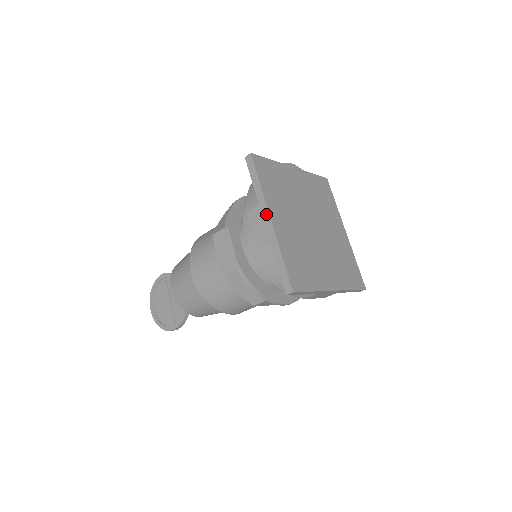
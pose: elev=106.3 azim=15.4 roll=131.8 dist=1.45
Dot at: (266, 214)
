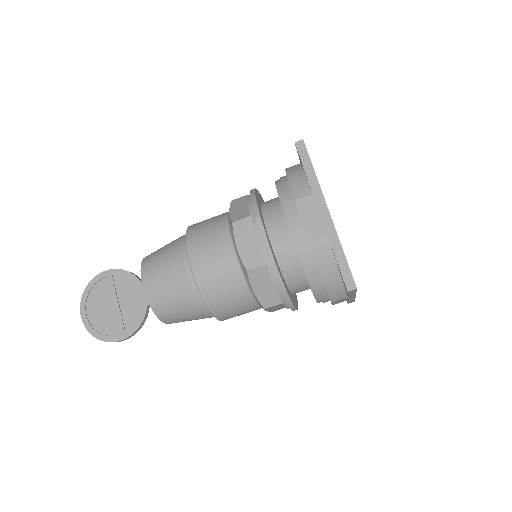
Dot at: (323, 205)
